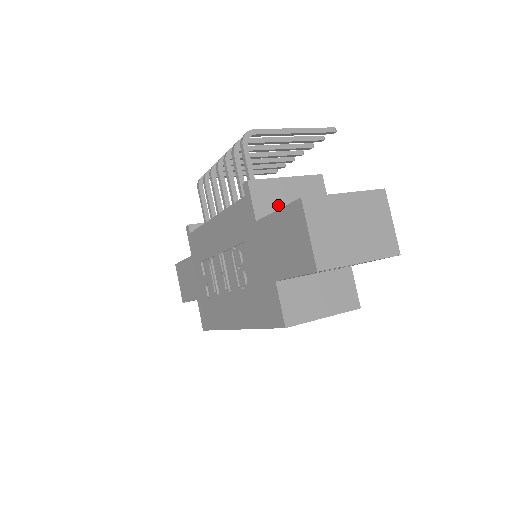
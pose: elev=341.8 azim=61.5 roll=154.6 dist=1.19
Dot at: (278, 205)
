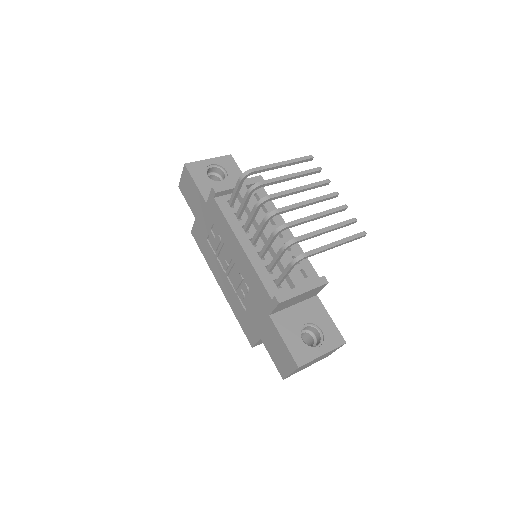
Dot at: (288, 305)
